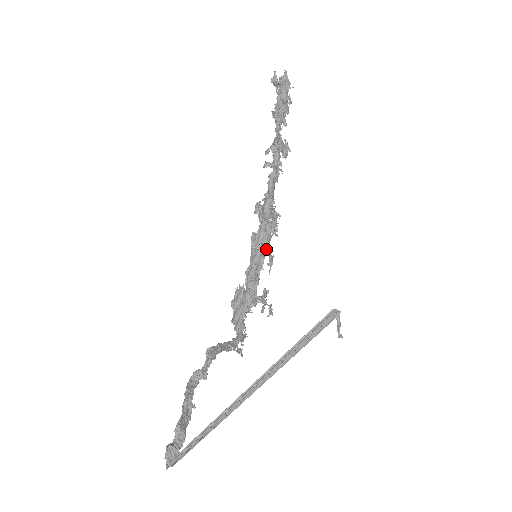
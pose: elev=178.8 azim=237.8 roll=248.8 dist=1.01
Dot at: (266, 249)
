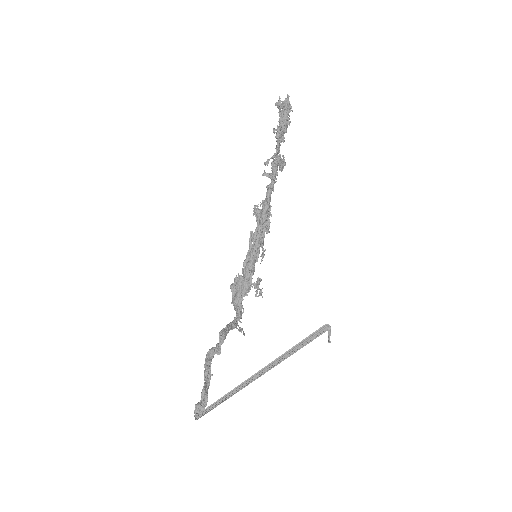
Dot at: (261, 245)
